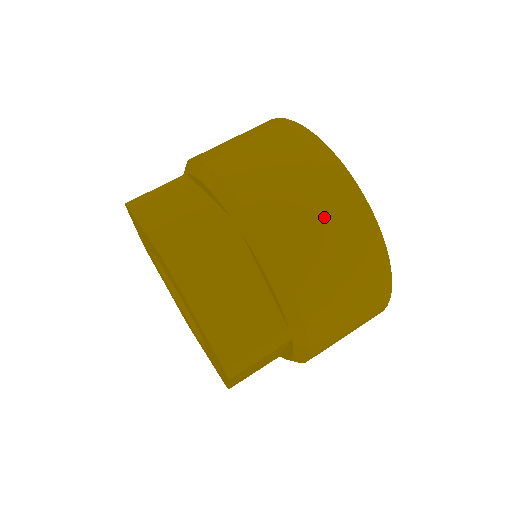
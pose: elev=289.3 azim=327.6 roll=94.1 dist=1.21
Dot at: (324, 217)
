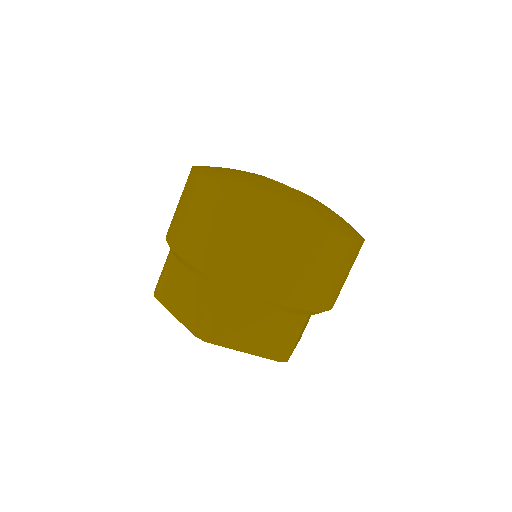
Dot at: (270, 250)
